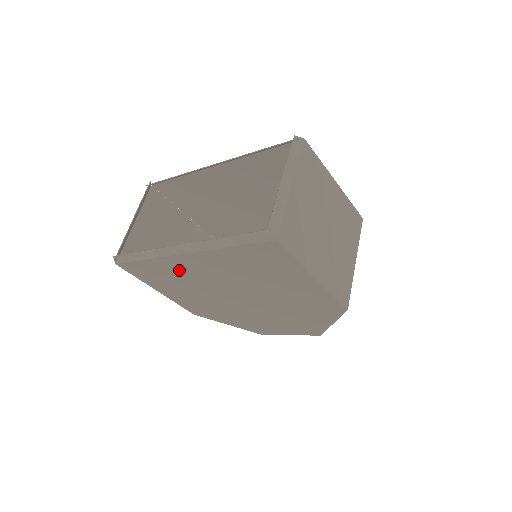
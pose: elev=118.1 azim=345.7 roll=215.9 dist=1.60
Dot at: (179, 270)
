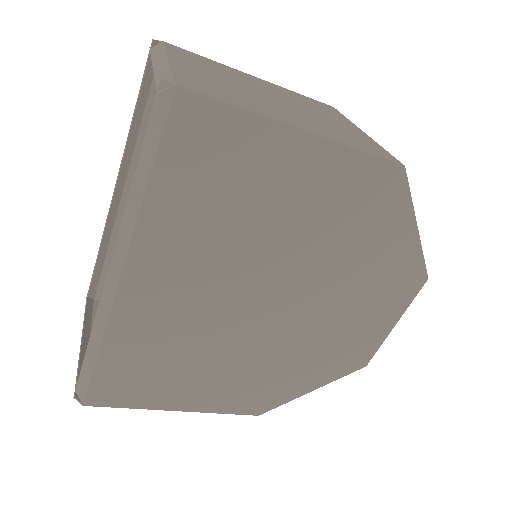
Dot at: (152, 327)
